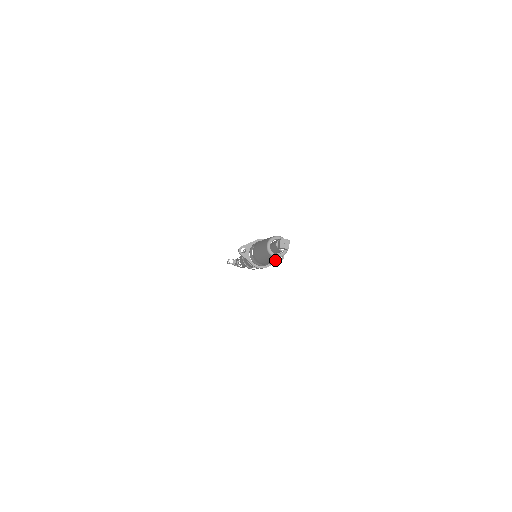
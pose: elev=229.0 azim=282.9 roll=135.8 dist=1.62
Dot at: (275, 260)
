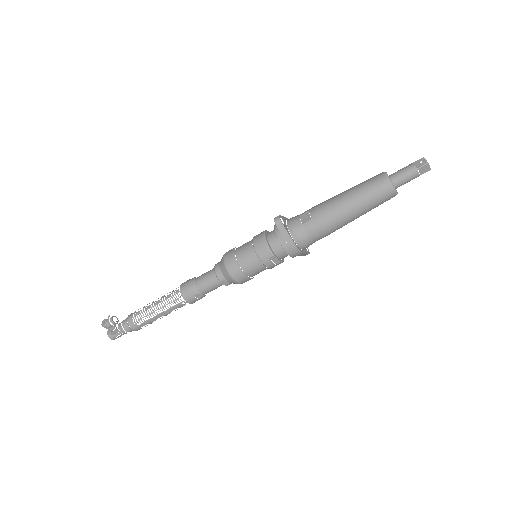
Dot at: (305, 249)
